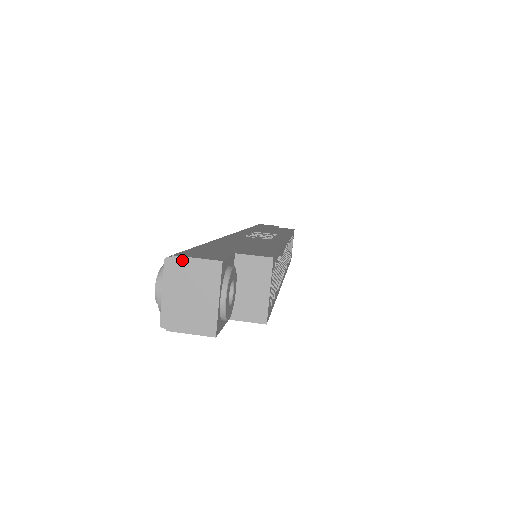
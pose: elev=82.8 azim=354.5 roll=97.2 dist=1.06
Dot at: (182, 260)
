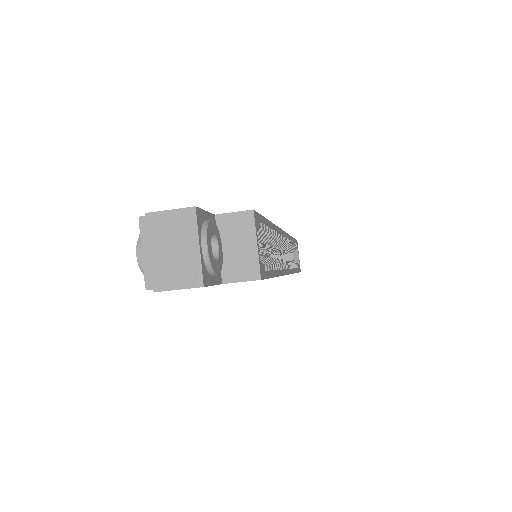
Dot at: (156, 215)
